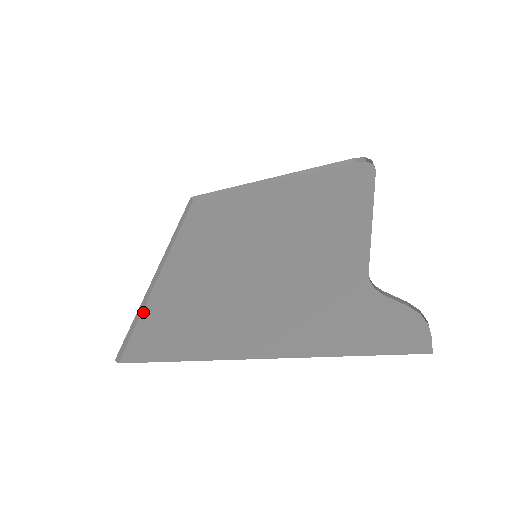
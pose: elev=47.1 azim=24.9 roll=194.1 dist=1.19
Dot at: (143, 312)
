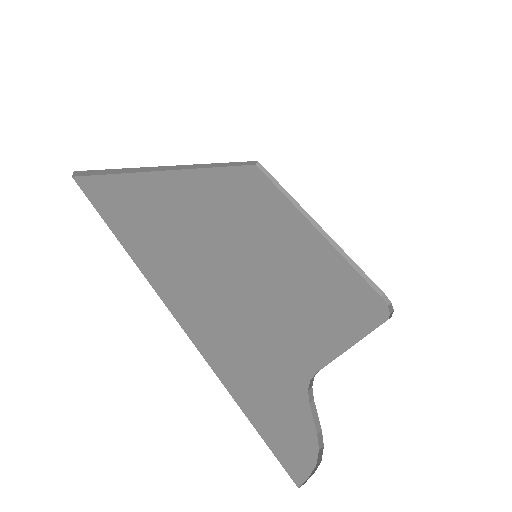
Dot at: (135, 174)
